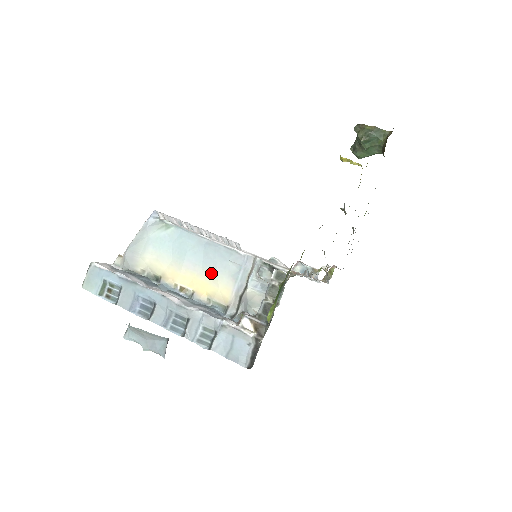
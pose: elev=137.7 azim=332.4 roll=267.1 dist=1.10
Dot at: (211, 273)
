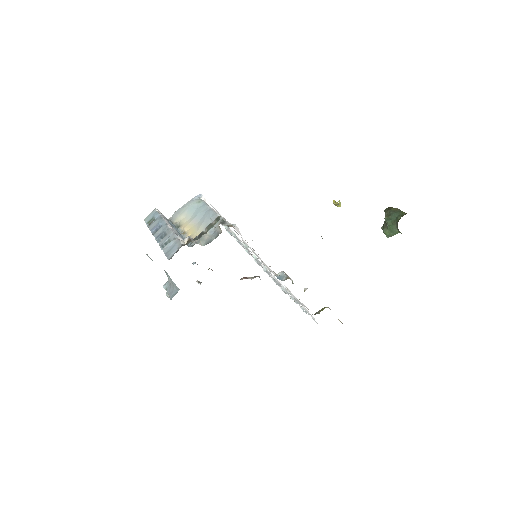
Dot at: (199, 225)
